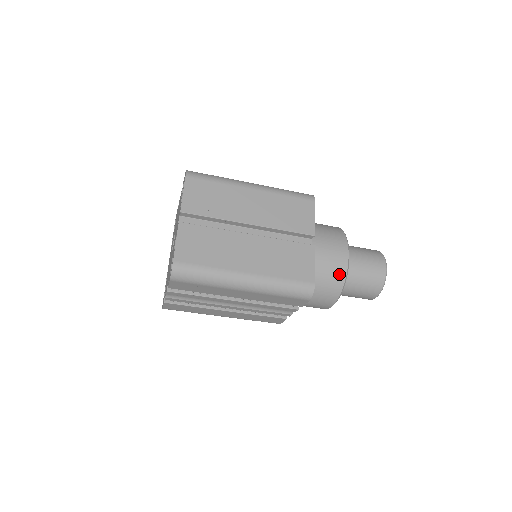
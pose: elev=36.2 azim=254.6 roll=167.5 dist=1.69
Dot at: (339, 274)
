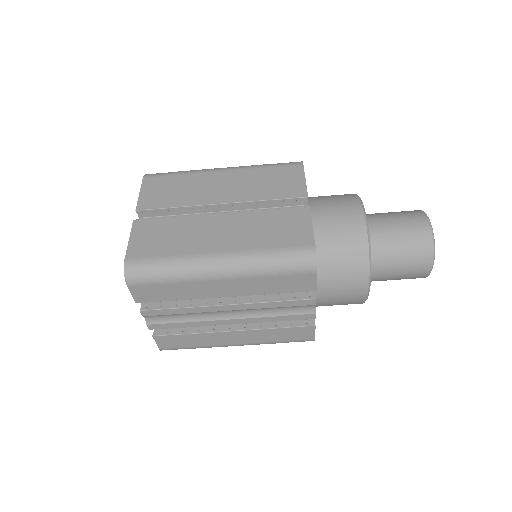
Dot at: (357, 237)
